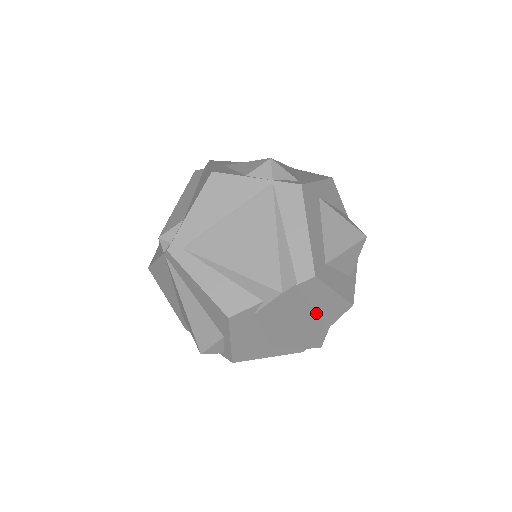
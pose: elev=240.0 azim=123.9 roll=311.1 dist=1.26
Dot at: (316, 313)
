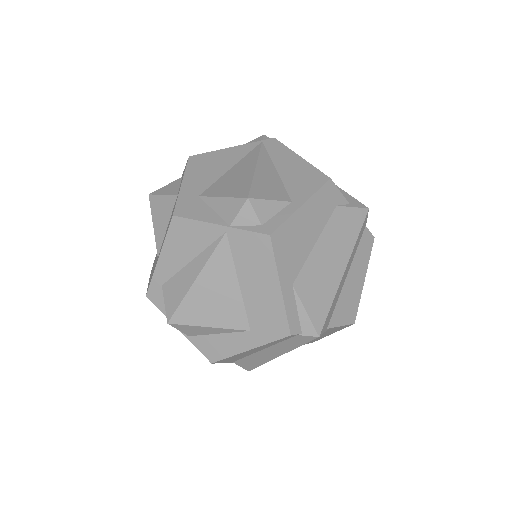
Dot at: (343, 285)
